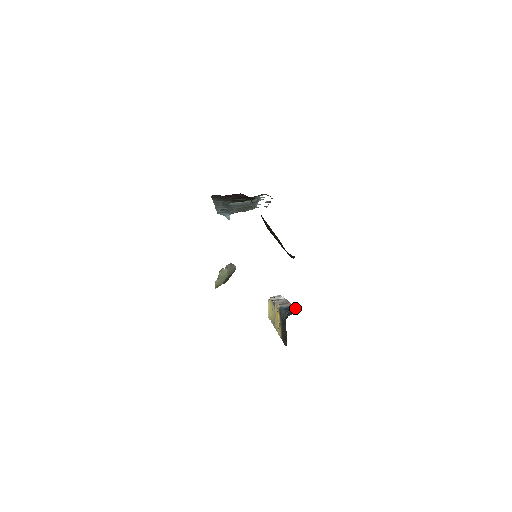
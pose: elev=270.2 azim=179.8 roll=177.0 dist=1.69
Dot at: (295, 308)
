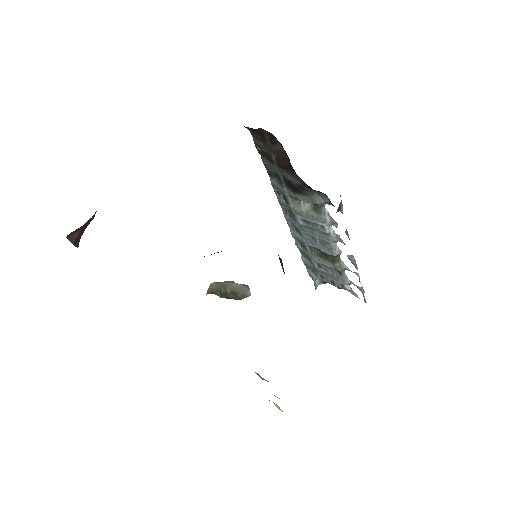
Dot at: occluded
